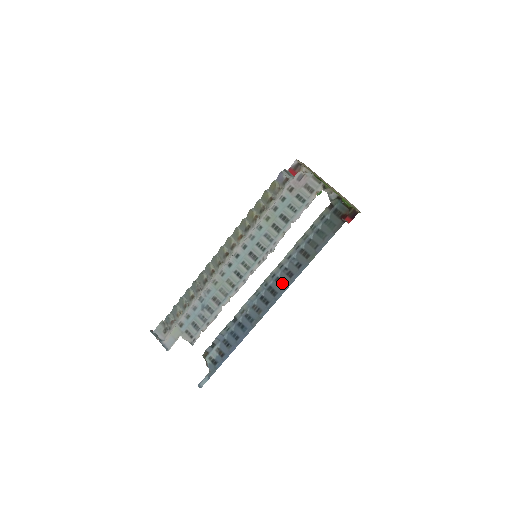
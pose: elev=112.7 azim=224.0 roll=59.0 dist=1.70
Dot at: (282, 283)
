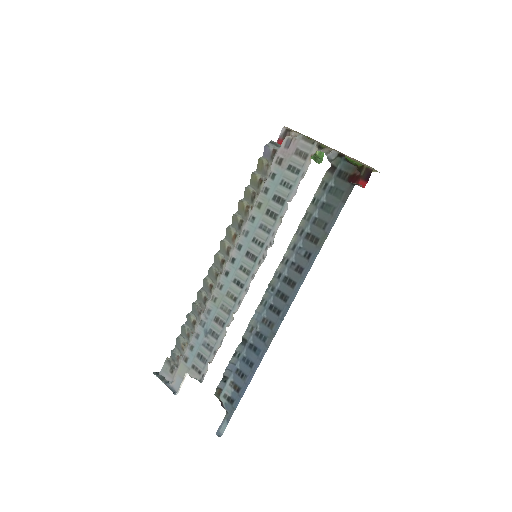
Dot at: (292, 283)
